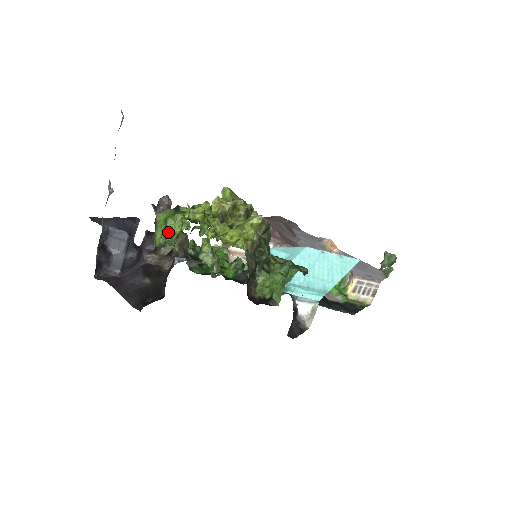
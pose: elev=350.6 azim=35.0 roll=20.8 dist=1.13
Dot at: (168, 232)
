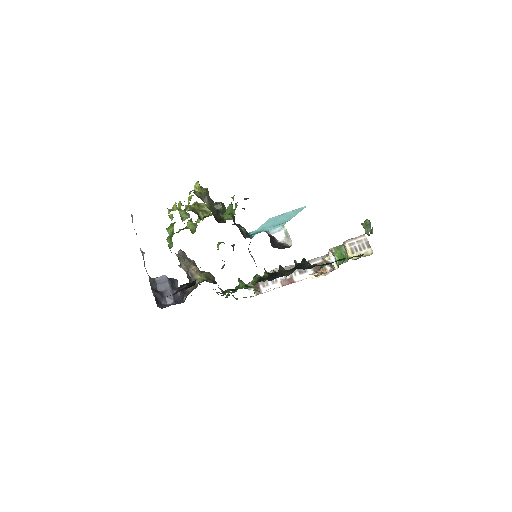
Dot at: (170, 234)
